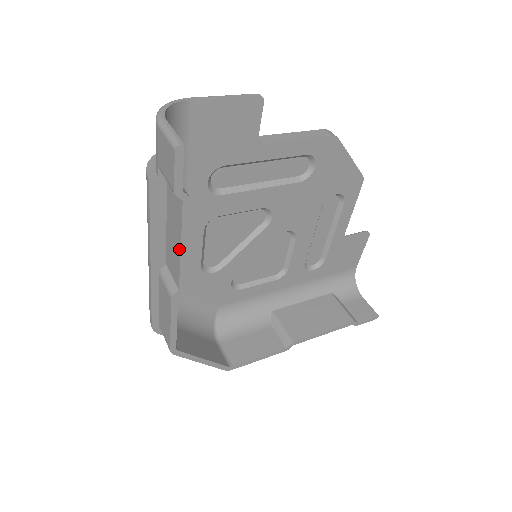
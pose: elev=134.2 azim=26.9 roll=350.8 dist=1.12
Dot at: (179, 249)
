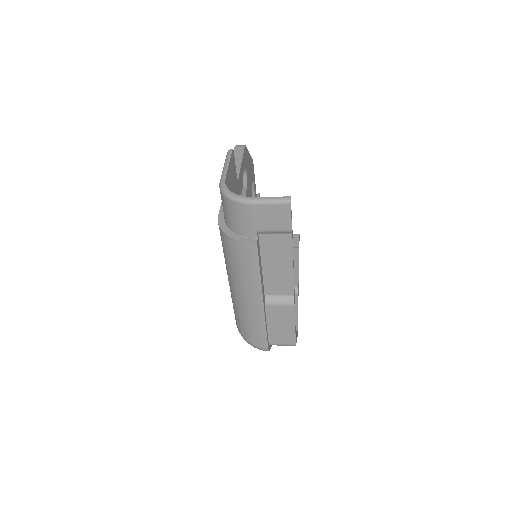
Dot at: (291, 268)
